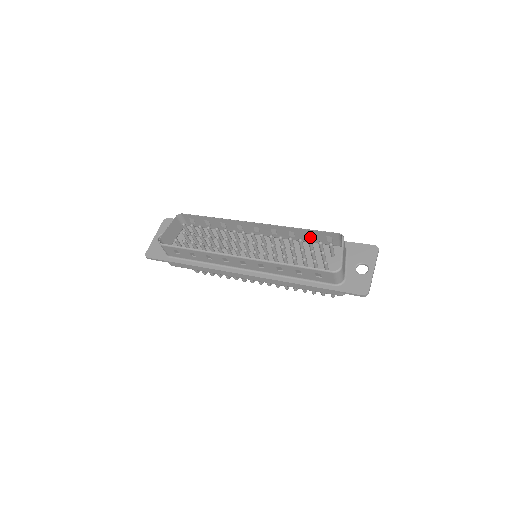
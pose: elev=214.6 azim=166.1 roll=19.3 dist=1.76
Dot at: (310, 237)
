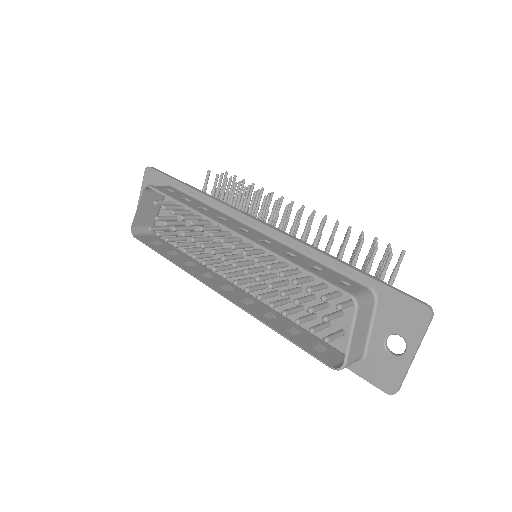
Dot at: occluded
